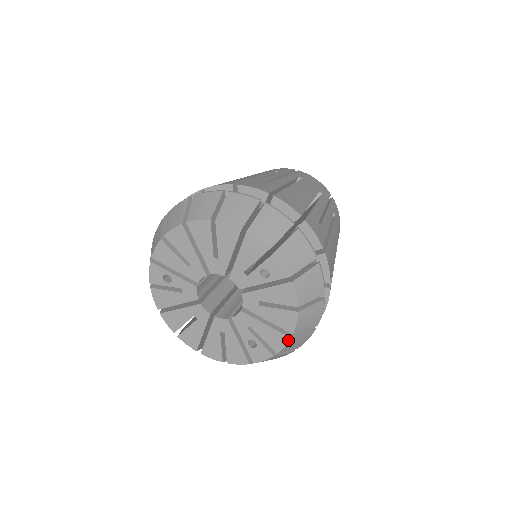
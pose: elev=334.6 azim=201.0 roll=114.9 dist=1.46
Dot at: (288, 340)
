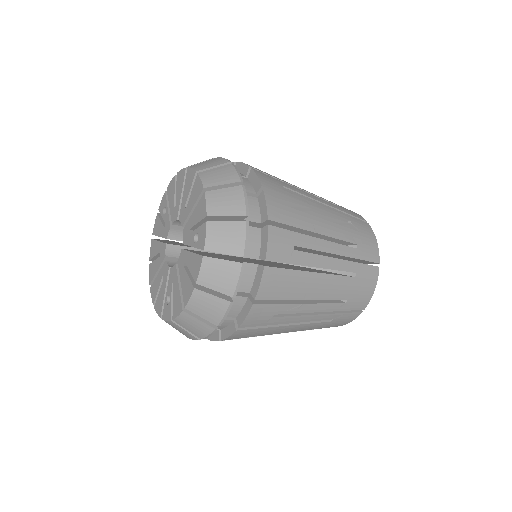
Dot at: (181, 311)
